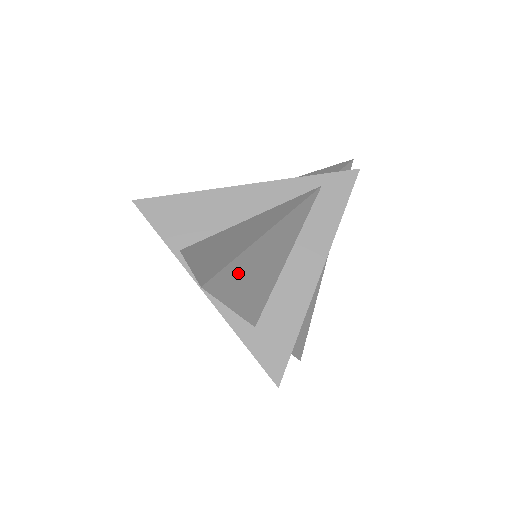
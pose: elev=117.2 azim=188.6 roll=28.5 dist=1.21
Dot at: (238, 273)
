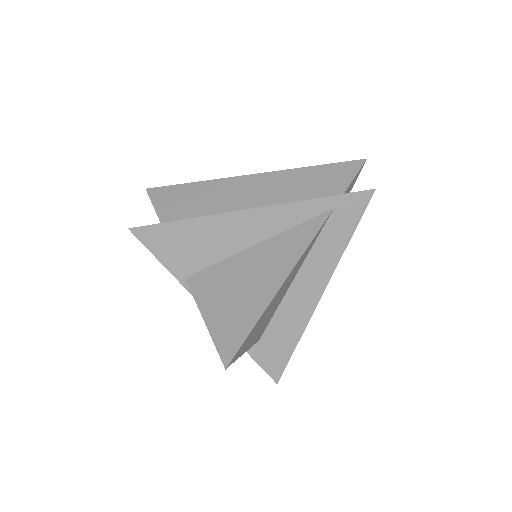
Dot at: (254, 331)
